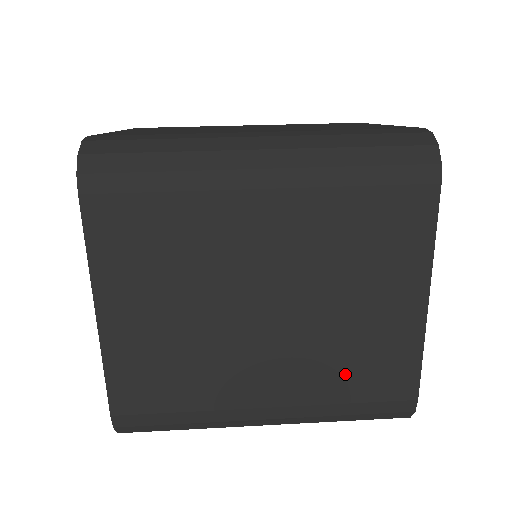
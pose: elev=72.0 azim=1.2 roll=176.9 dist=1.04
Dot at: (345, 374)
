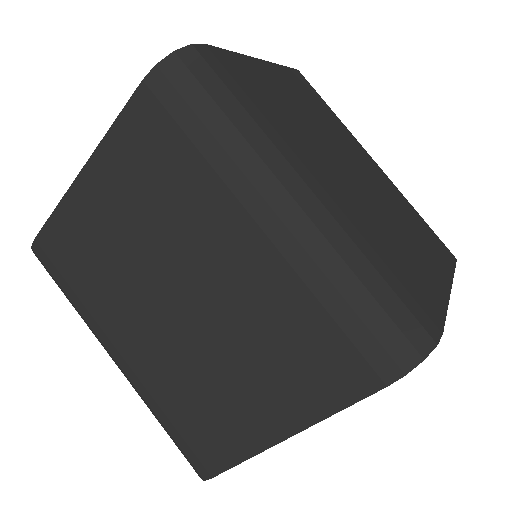
Dot at: (186, 403)
